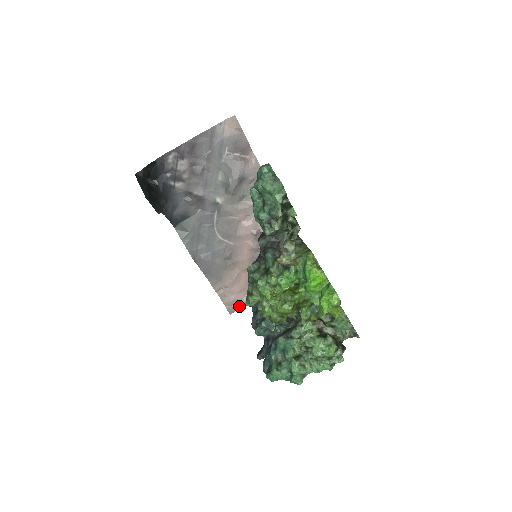
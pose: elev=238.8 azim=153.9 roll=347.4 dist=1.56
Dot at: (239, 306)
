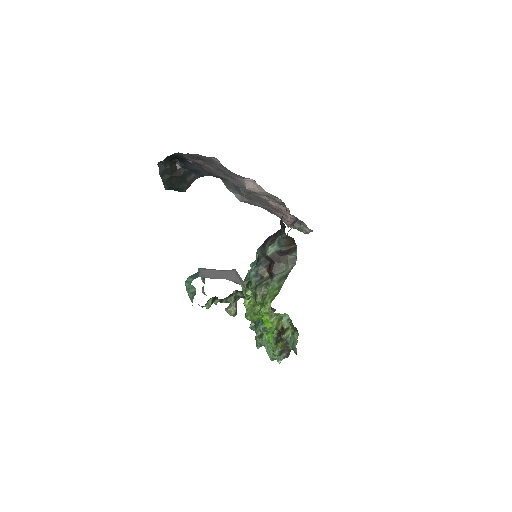
Dot at: (294, 227)
